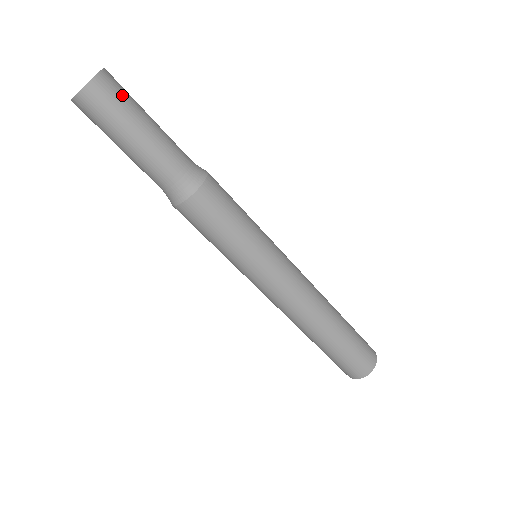
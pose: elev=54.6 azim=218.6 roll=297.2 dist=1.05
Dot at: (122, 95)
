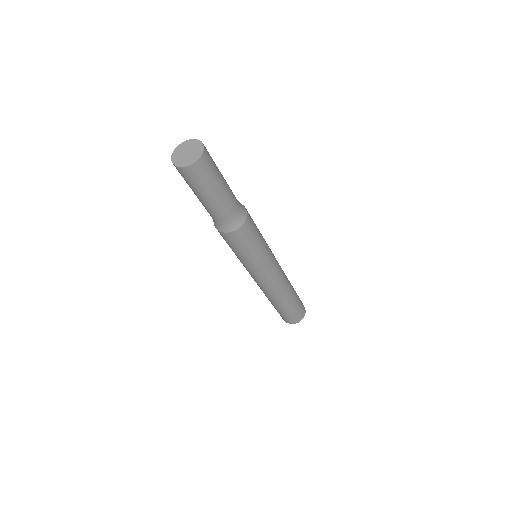
Dot at: (211, 169)
